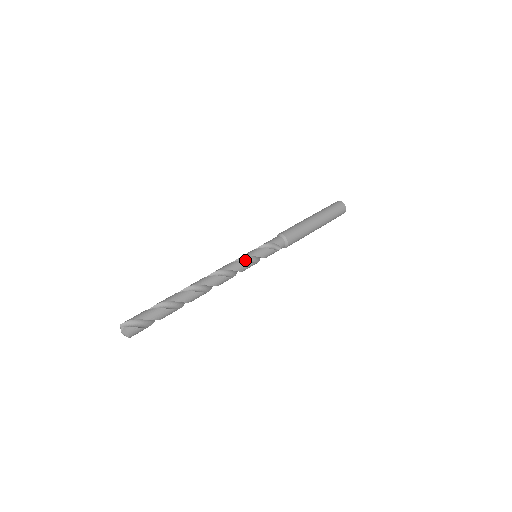
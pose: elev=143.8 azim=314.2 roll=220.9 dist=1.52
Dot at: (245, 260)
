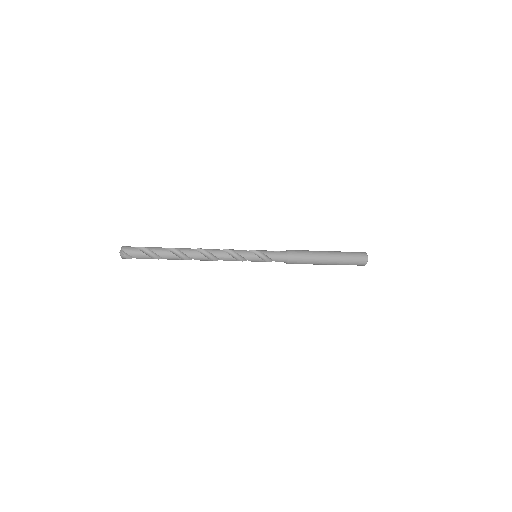
Dot at: occluded
